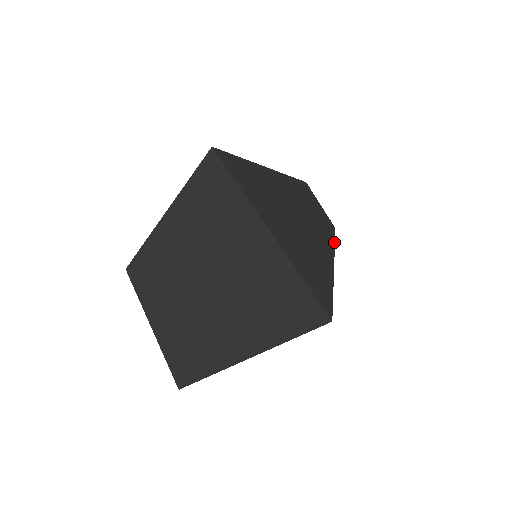
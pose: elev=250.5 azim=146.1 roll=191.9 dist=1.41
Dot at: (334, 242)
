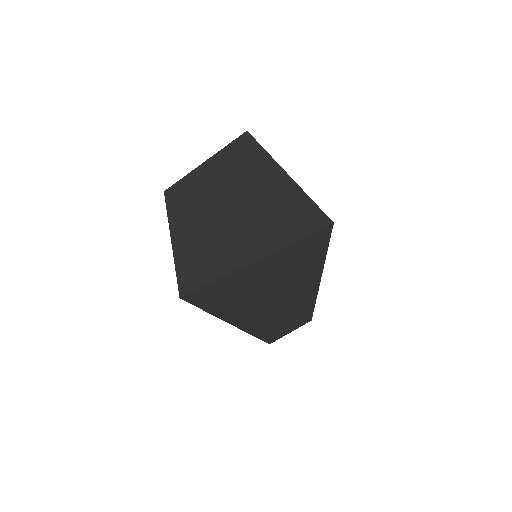
Dot at: (315, 303)
